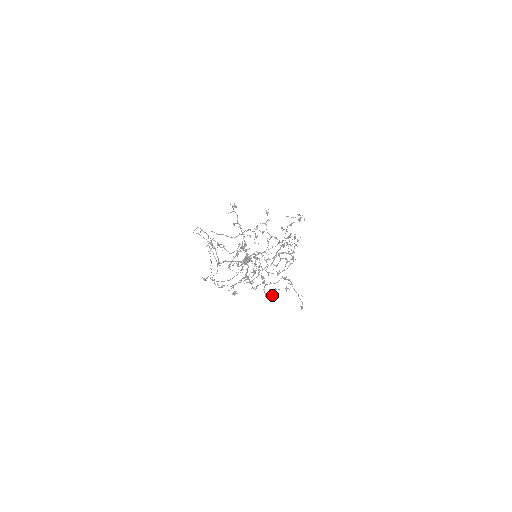
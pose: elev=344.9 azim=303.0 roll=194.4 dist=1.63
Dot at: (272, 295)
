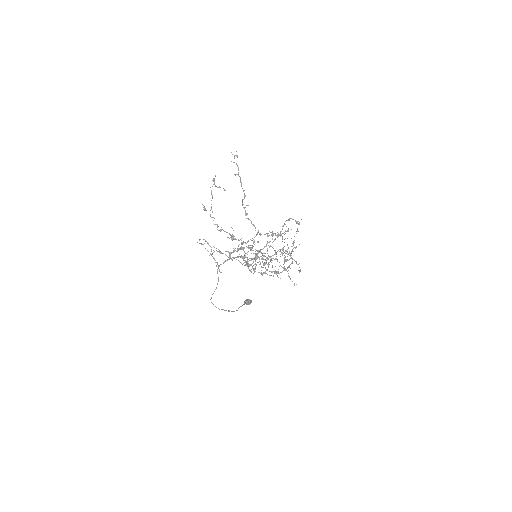
Dot at: occluded
